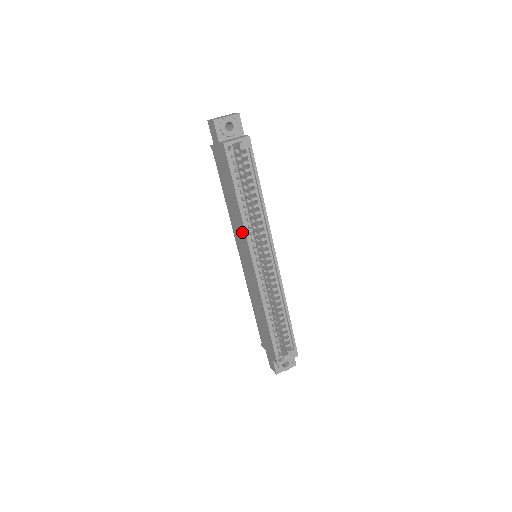
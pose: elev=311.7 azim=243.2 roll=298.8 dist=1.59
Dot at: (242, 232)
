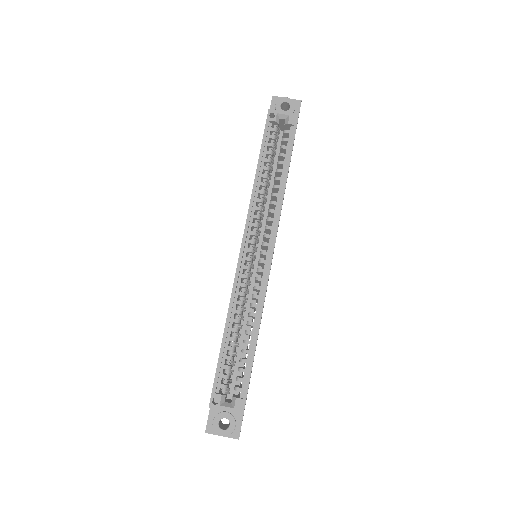
Dot at: occluded
